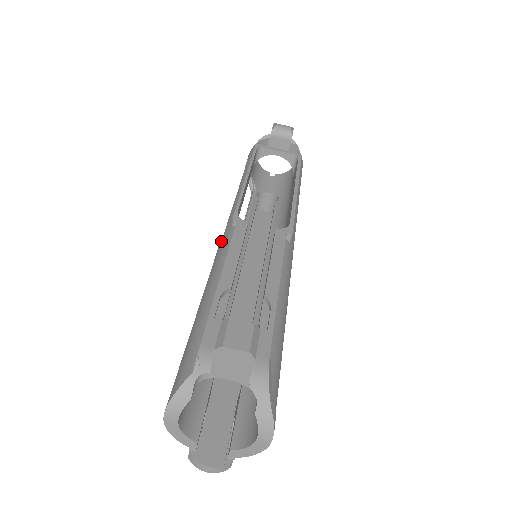
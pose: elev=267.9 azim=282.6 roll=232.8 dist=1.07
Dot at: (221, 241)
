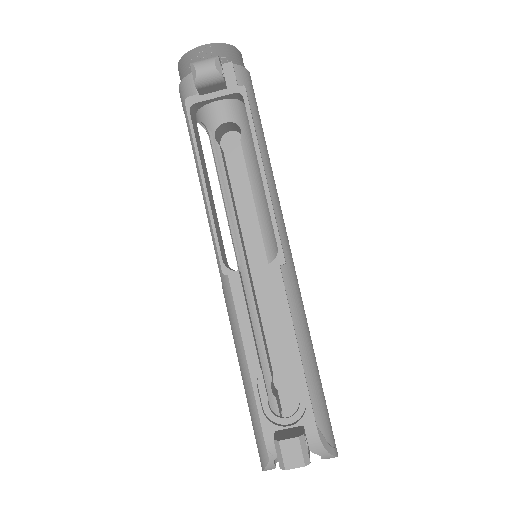
Dot at: (222, 288)
